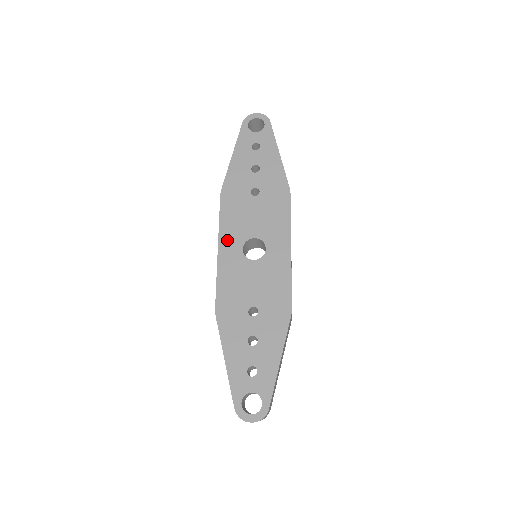
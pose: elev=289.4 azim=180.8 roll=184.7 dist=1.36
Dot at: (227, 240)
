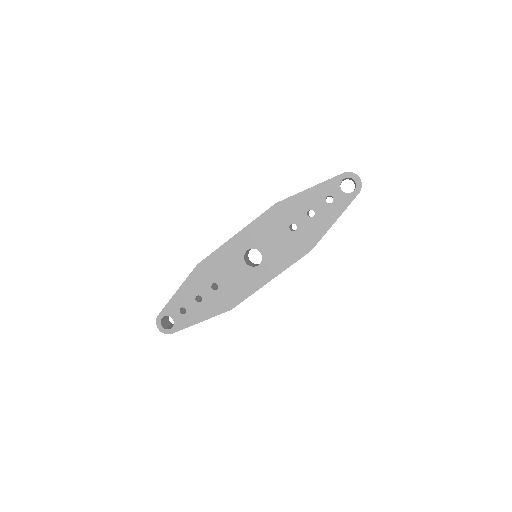
Dot at: (246, 235)
